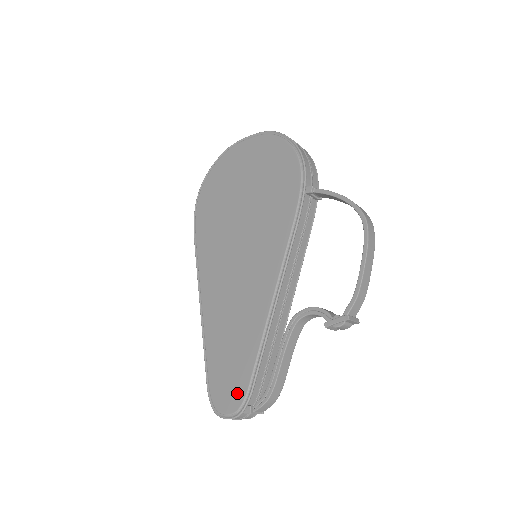
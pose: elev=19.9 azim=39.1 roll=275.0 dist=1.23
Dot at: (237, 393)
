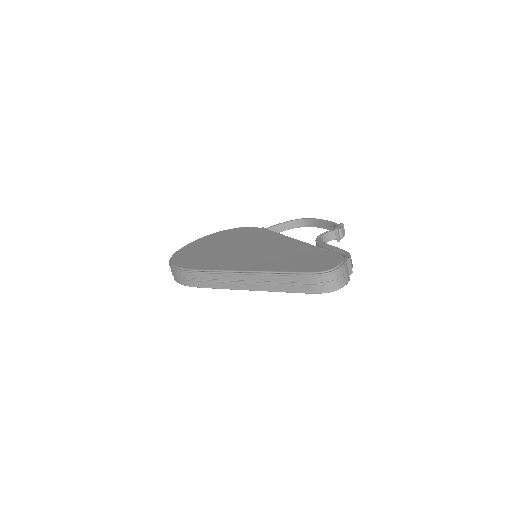
Dot at: (331, 258)
